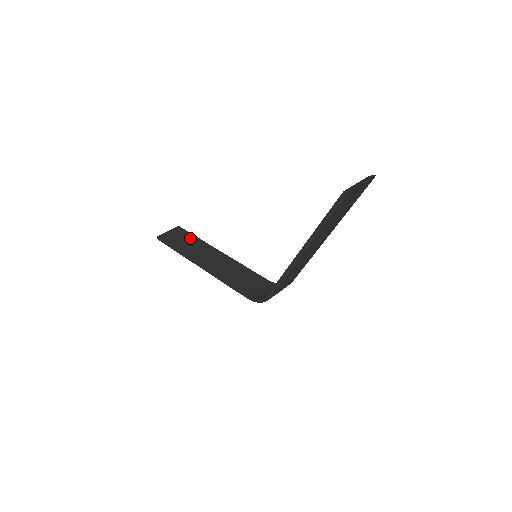
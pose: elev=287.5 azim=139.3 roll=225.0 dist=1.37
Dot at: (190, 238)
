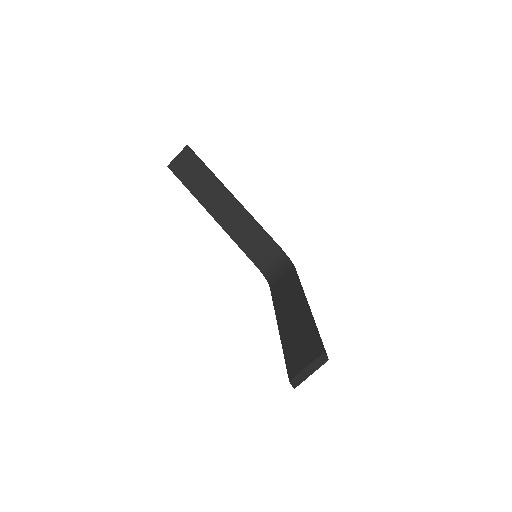
Dot at: (200, 170)
